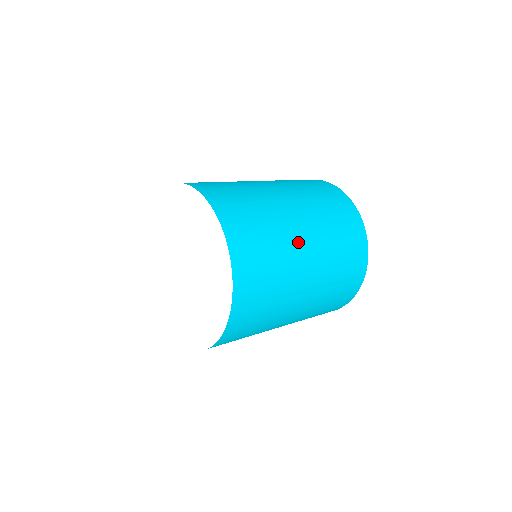
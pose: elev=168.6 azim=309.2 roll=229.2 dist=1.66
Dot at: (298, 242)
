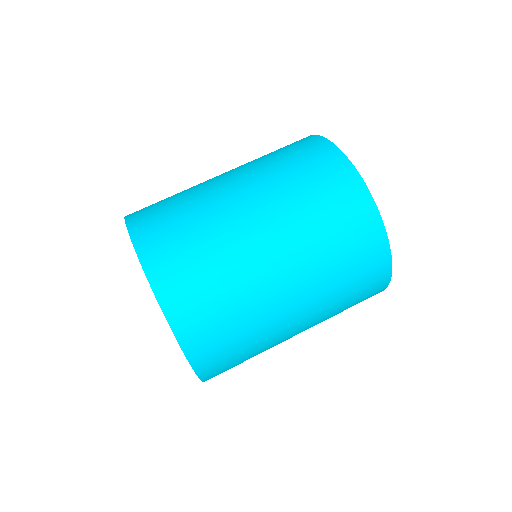
Dot at: (279, 308)
